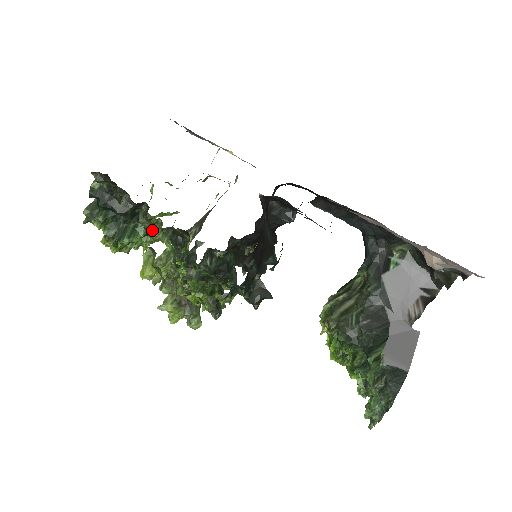
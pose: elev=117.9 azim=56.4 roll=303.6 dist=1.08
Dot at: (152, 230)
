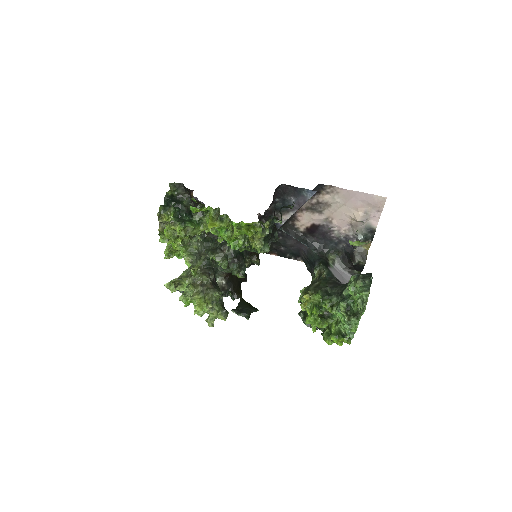
Dot at: (201, 222)
